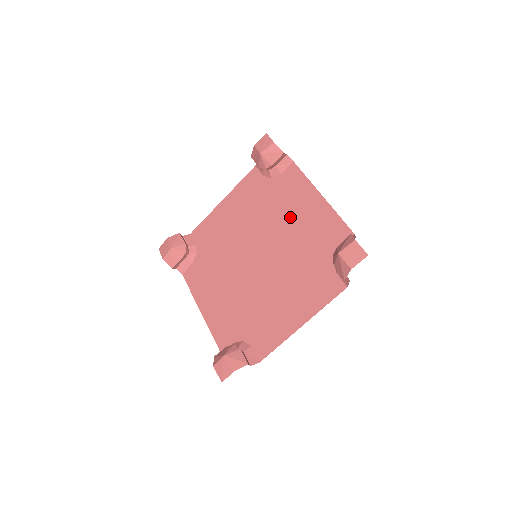
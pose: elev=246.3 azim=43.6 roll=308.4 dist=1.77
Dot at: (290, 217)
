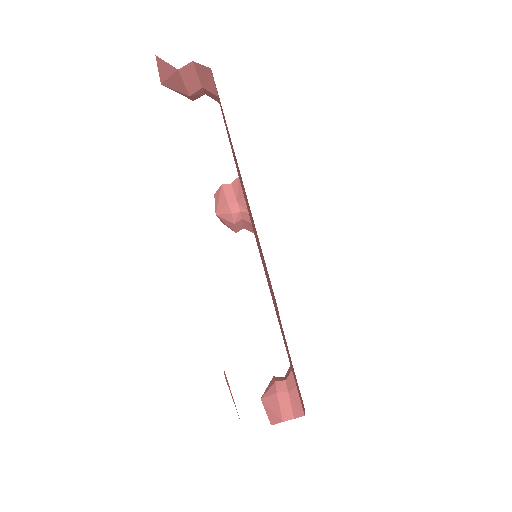
Dot at: occluded
